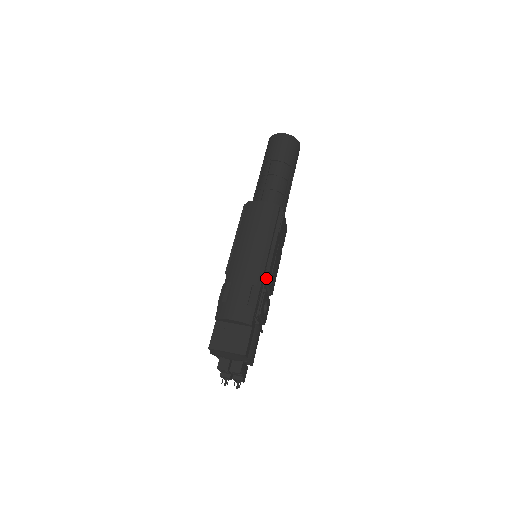
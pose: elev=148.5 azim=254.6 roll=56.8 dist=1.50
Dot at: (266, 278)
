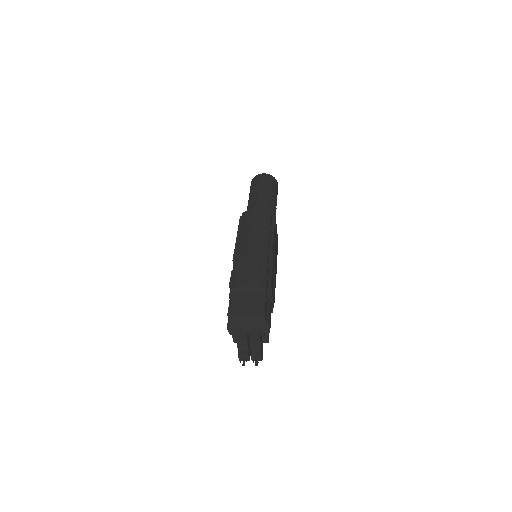
Dot at: (271, 259)
